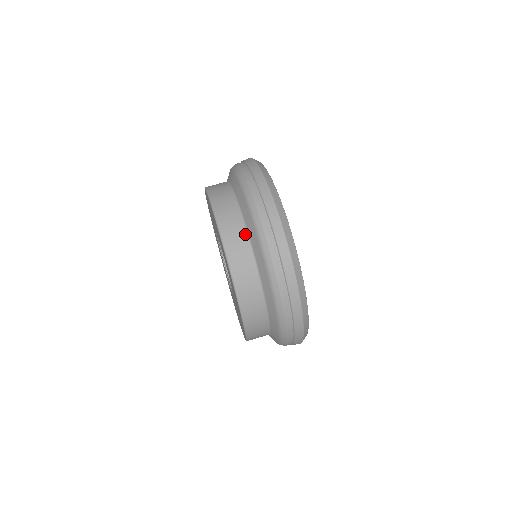
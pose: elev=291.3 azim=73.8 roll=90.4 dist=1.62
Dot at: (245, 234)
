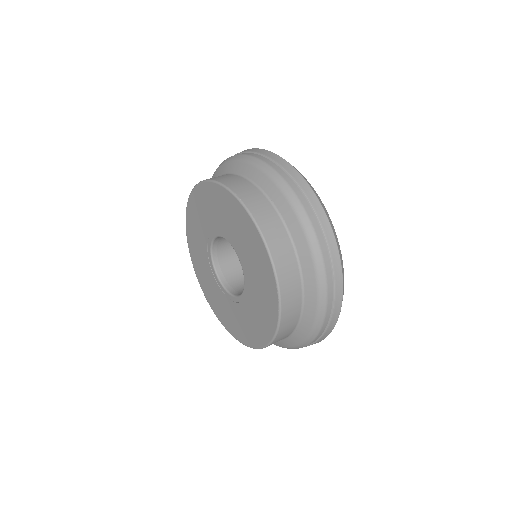
Dot at: occluded
